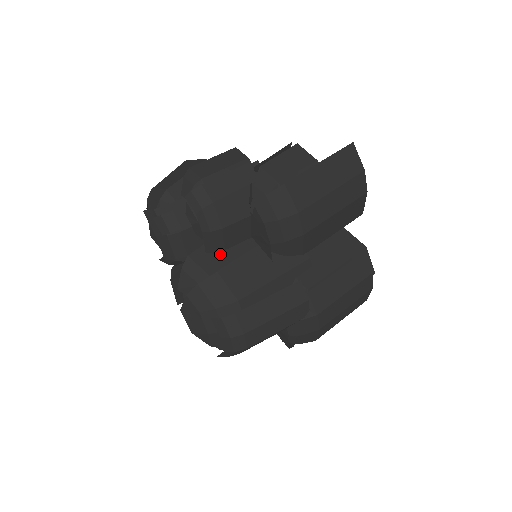
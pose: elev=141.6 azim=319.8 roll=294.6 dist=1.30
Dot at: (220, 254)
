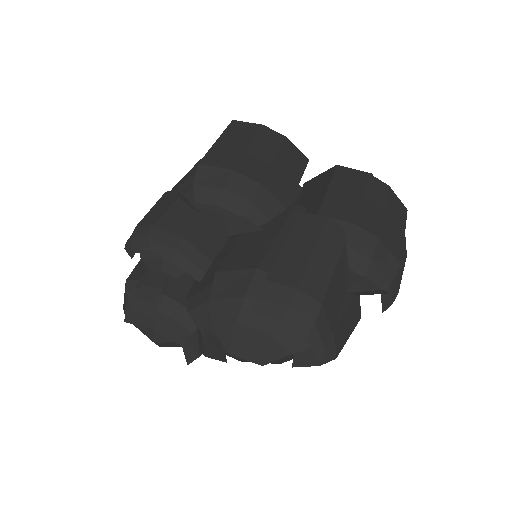
Dot at: (212, 270)
